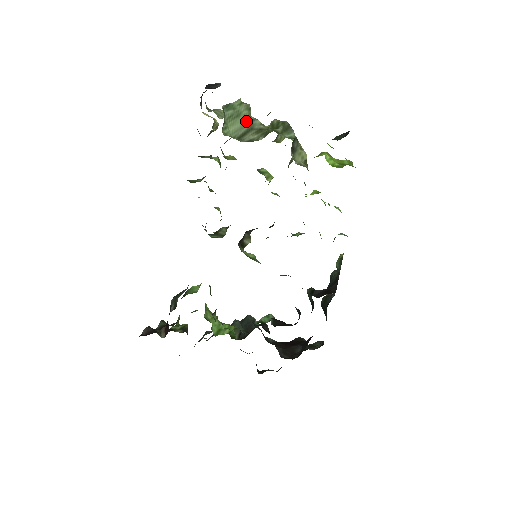
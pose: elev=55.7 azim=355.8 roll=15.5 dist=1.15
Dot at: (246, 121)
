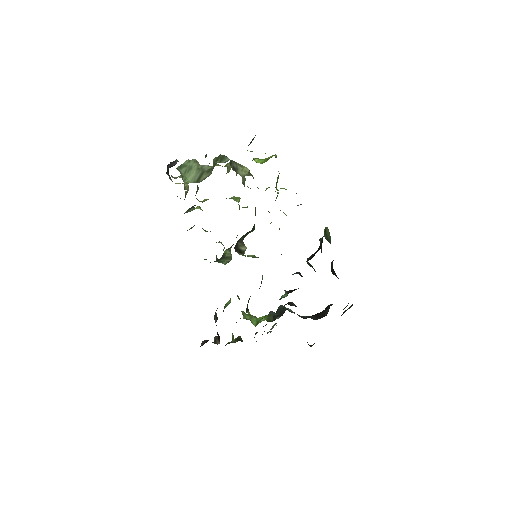
Dot at: (198, 169)
